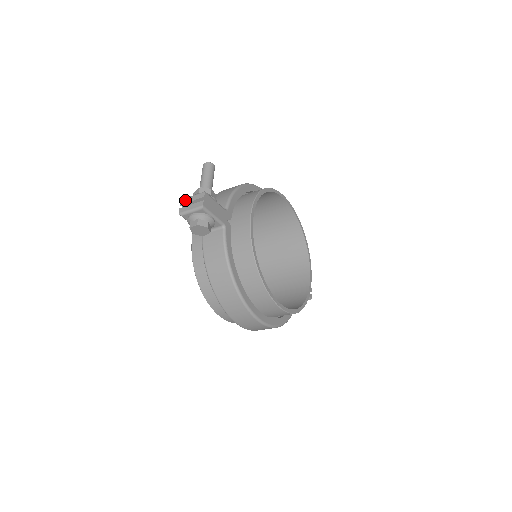
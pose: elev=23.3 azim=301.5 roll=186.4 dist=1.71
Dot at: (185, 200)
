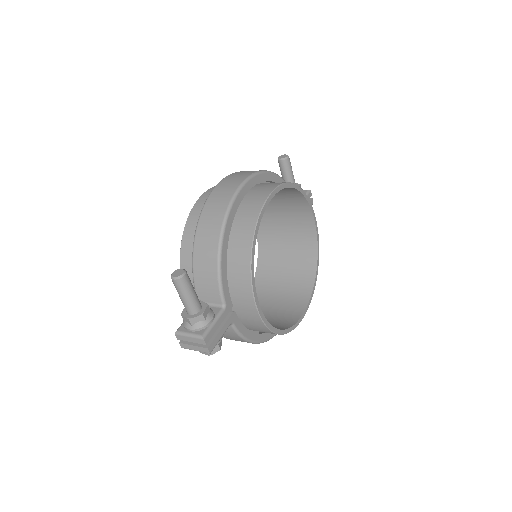
Dot at: (181, 338)
